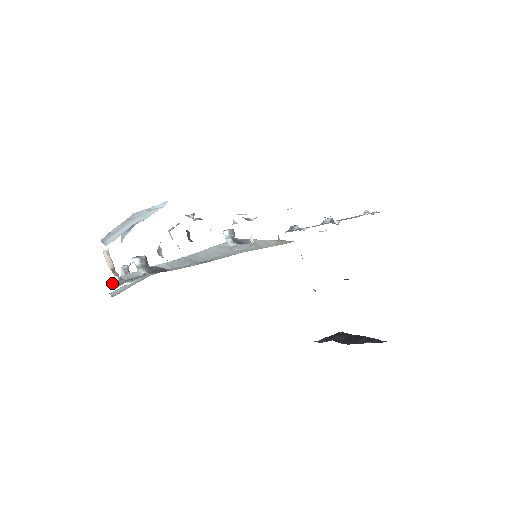
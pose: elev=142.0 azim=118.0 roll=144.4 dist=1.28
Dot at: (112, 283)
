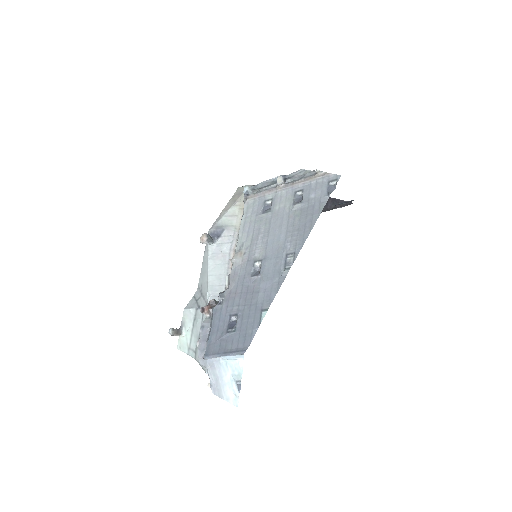
Dot at: occluded
